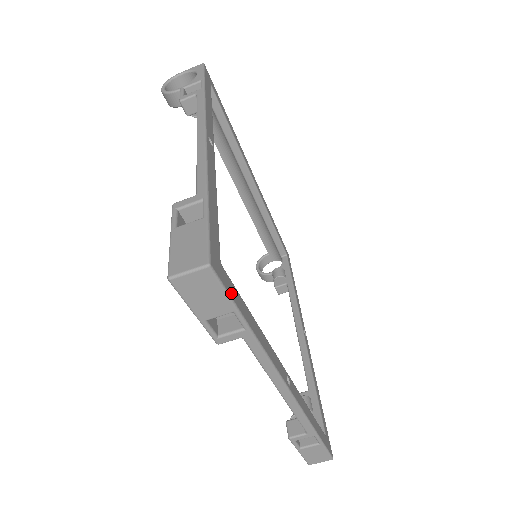
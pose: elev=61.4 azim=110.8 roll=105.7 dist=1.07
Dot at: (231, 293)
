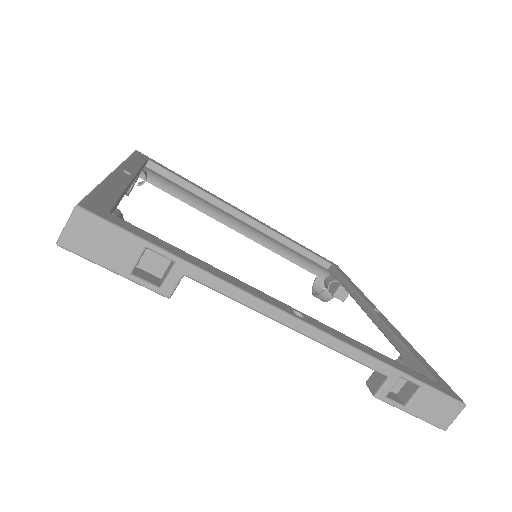
Dot at: (130, 230)
